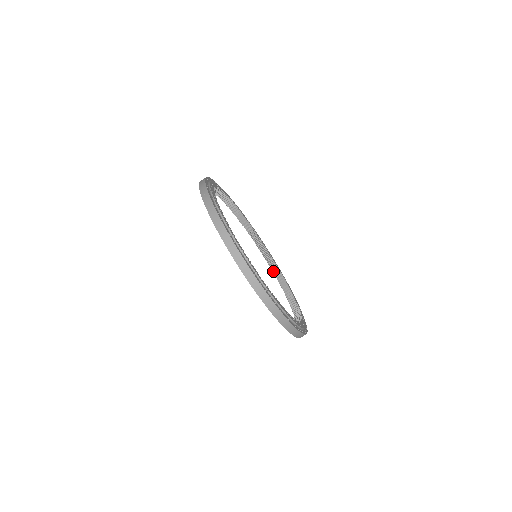
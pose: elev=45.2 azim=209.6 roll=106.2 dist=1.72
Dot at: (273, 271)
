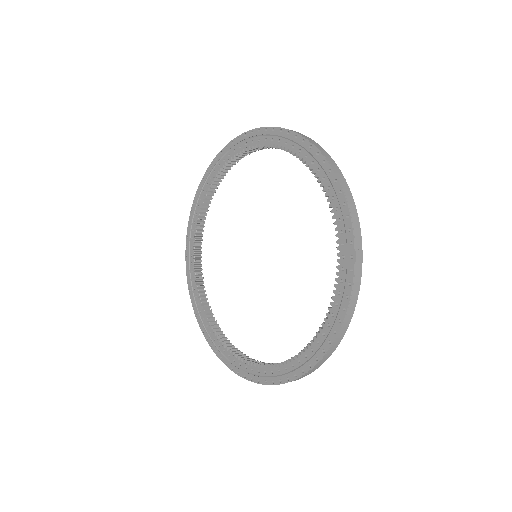
Dot at: (201, 306)
